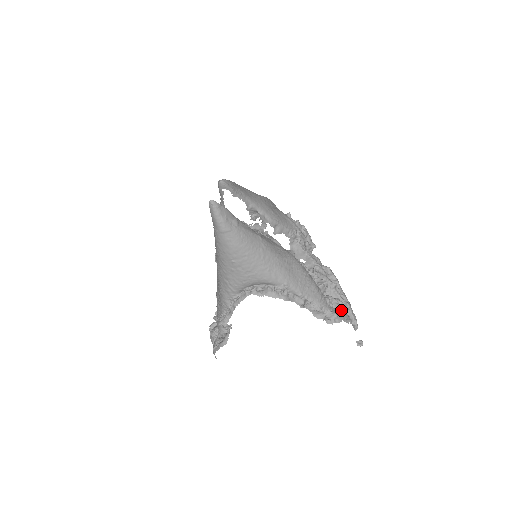
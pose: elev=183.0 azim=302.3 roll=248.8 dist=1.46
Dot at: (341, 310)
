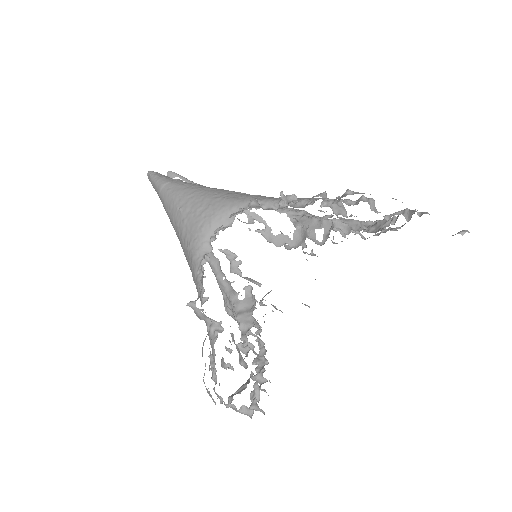
Dot at: occluded
